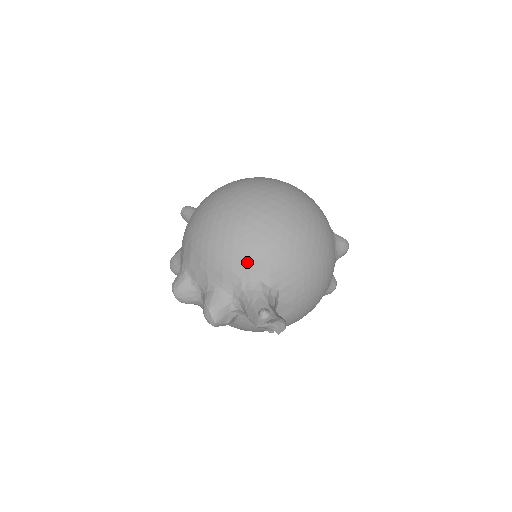
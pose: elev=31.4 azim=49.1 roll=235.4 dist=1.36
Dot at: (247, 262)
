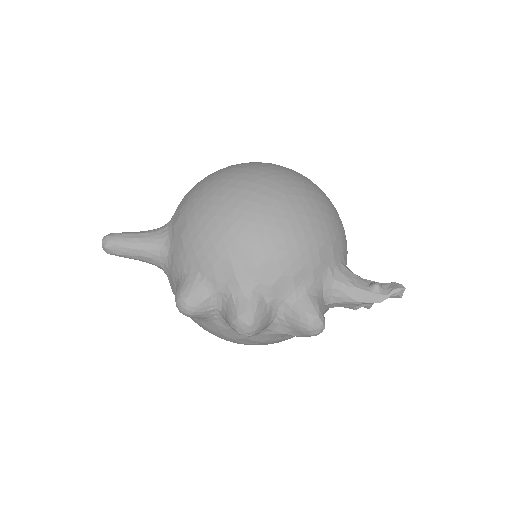
Dot at: (330, 246)
